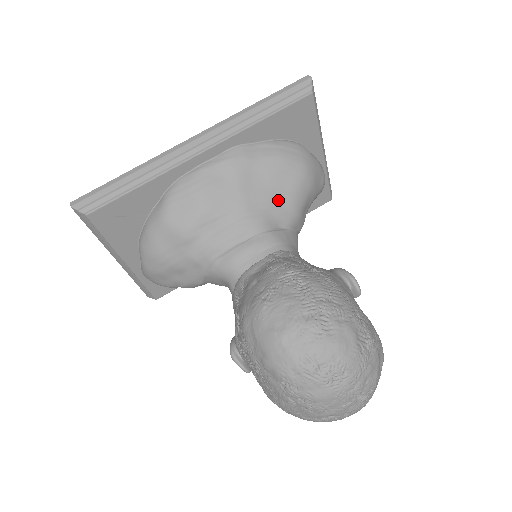
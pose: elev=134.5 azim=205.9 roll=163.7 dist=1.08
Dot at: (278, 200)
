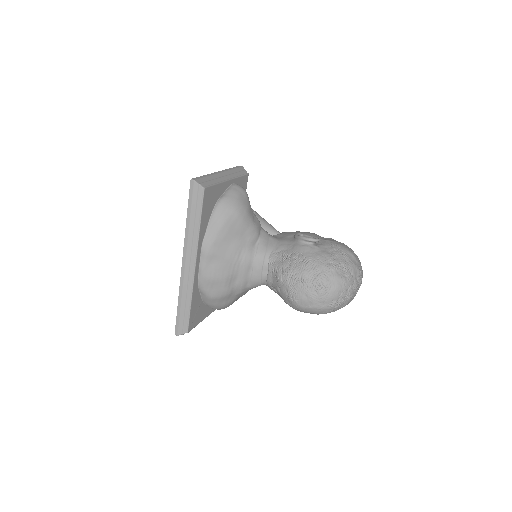
Dot at: (243, 238)
